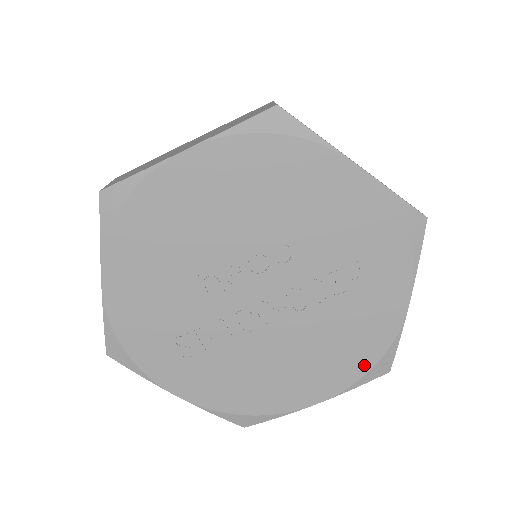
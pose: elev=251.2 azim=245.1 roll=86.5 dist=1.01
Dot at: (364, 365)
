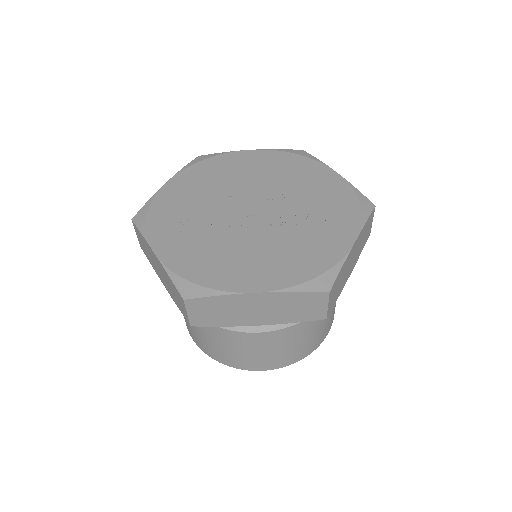
Dot at: (309, 274)
